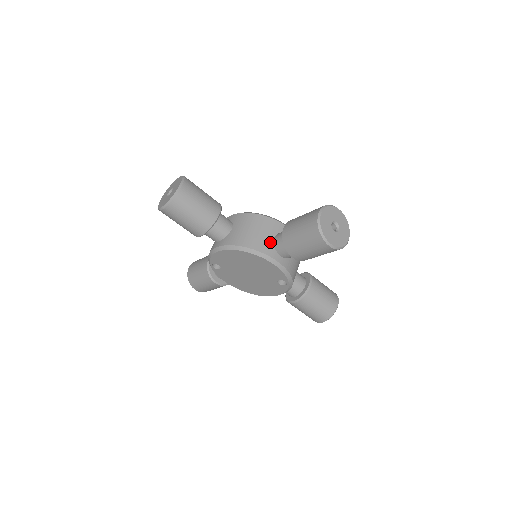
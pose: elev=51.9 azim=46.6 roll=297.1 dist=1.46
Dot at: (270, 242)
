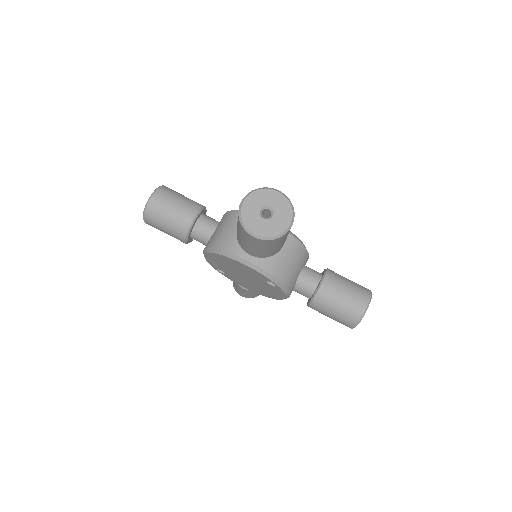
Dot at: occluded
